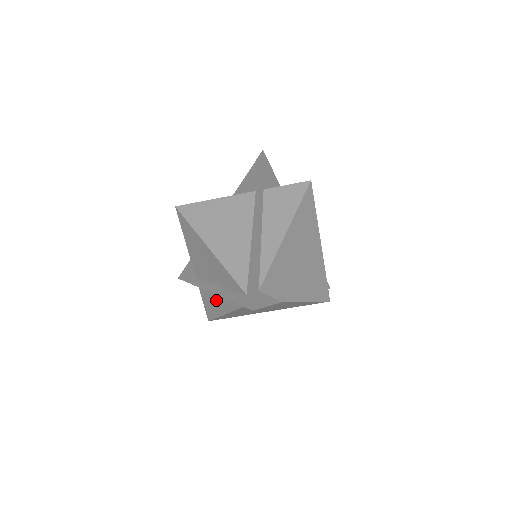
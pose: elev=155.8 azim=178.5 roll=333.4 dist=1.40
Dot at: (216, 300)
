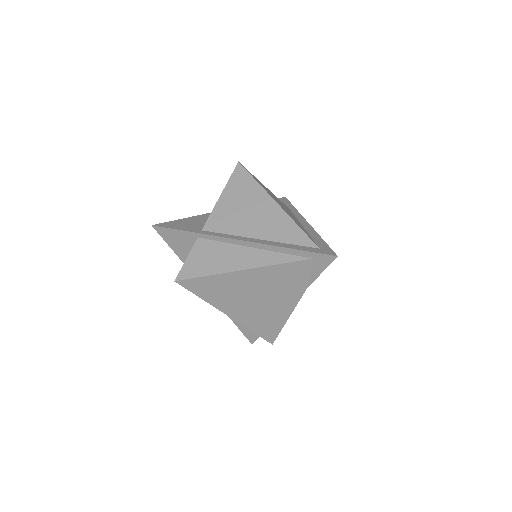
Dot at: (233, 254)
